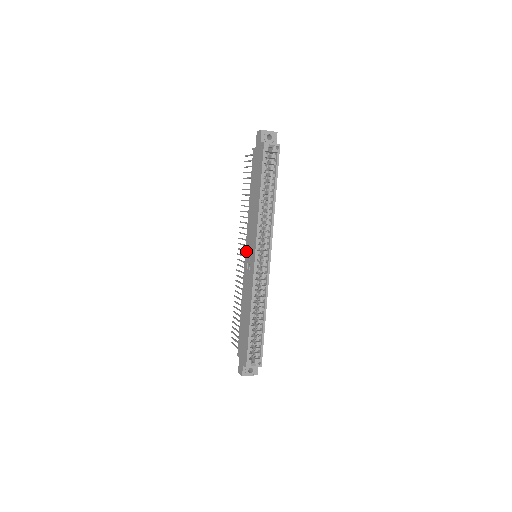
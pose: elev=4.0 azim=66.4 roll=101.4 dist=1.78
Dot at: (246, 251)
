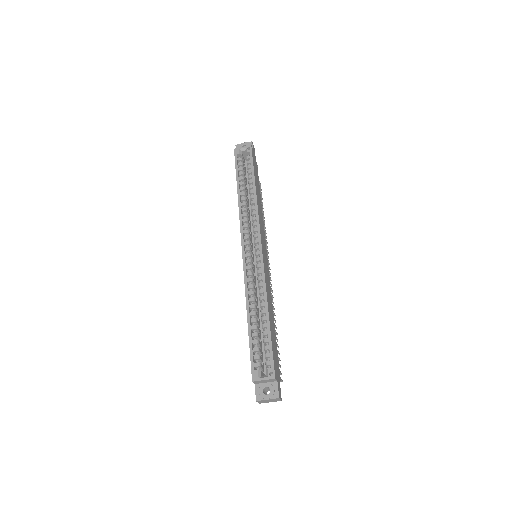
Dot at: occluded
